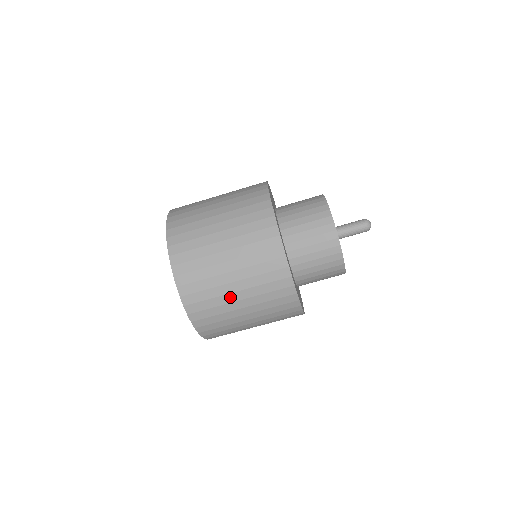
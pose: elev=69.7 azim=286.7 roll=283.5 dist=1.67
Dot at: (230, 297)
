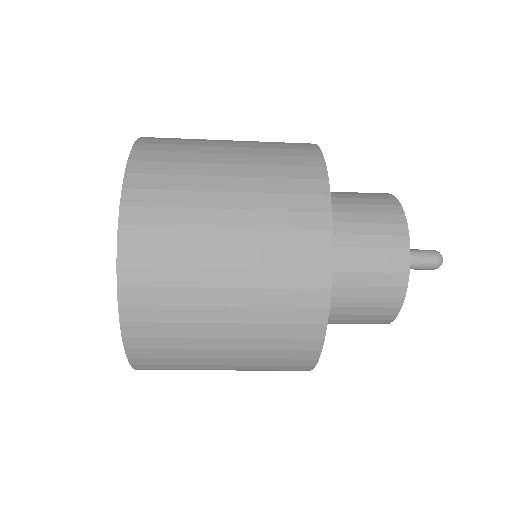
Dot at: (211, 369)
